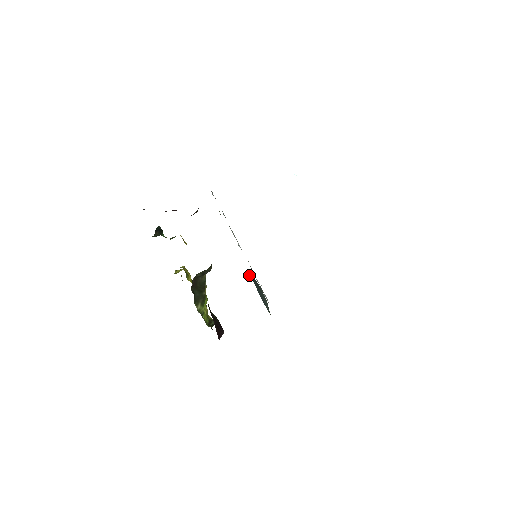
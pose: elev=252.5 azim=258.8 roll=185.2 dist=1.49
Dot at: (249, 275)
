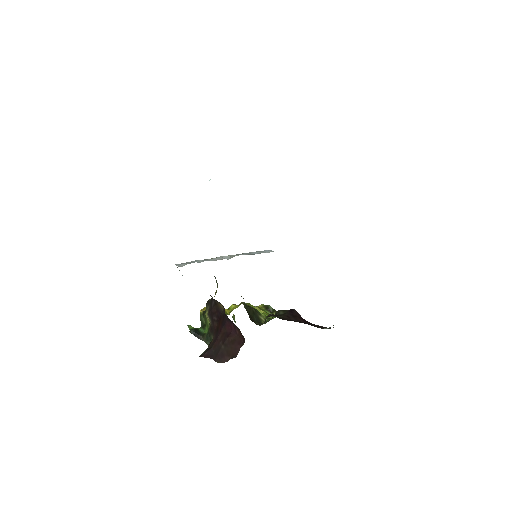
Dot at: occluded
